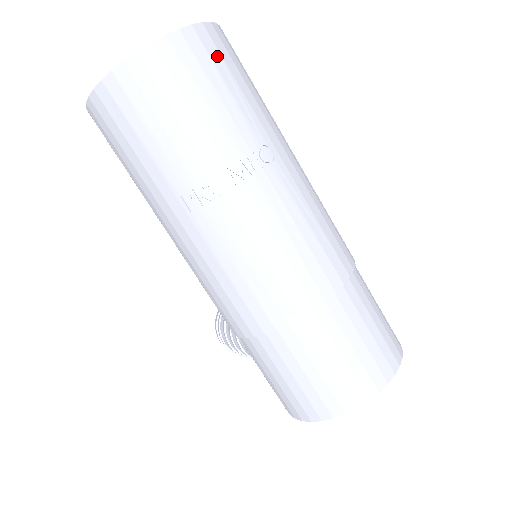
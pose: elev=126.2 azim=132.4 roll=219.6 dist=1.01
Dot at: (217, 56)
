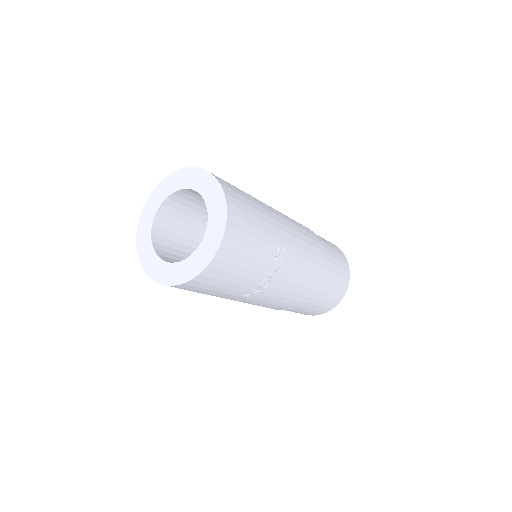
Dot at: (242, 225)
